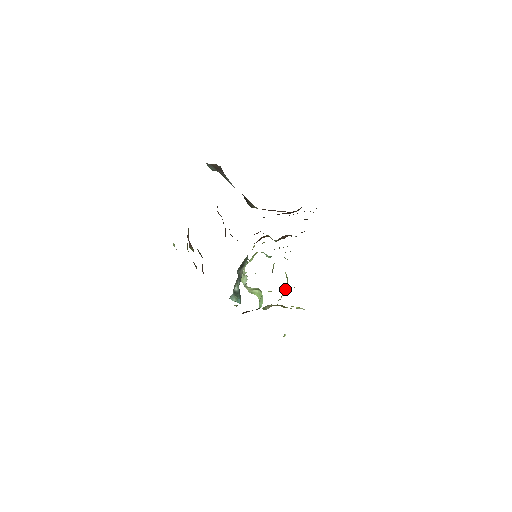
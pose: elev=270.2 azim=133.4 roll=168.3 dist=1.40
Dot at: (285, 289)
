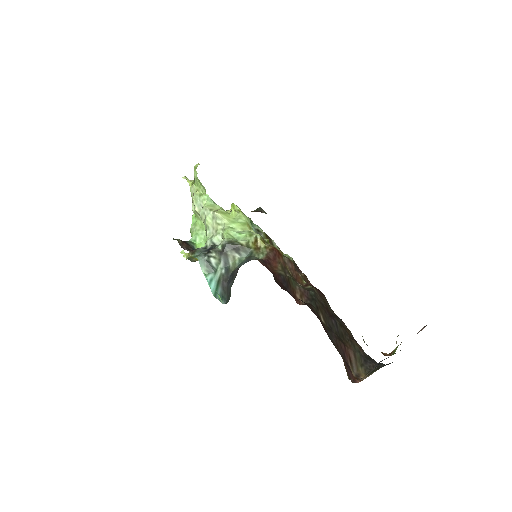
Dot at: occluded
